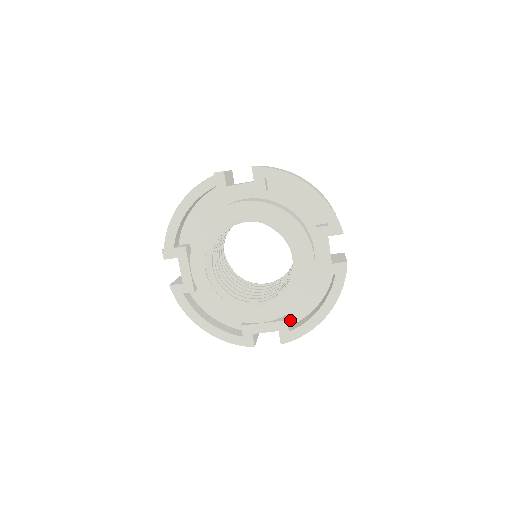
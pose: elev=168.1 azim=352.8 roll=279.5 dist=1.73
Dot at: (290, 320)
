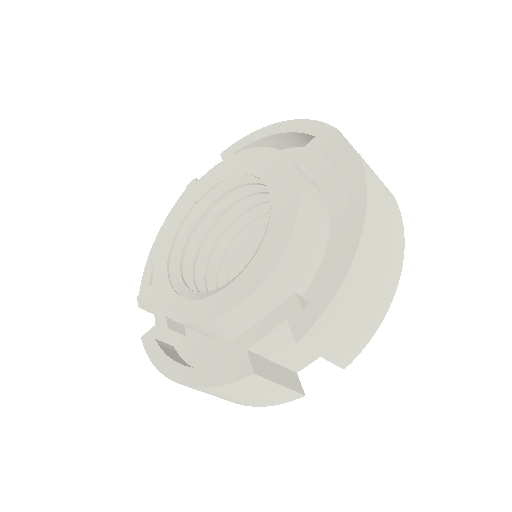
Dot at: occluded
